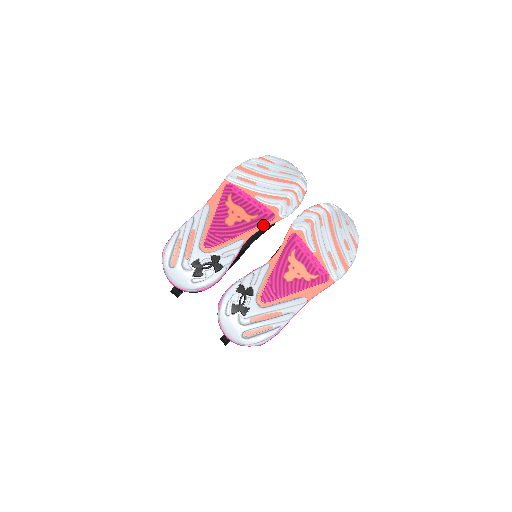
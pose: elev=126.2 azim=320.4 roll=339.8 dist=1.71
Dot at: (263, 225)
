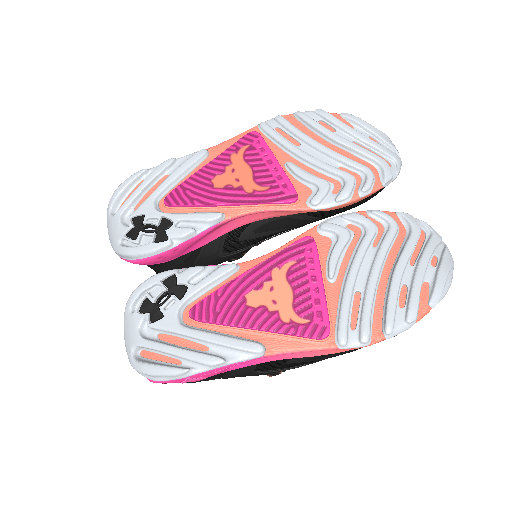
Dot at: (269, 206)
